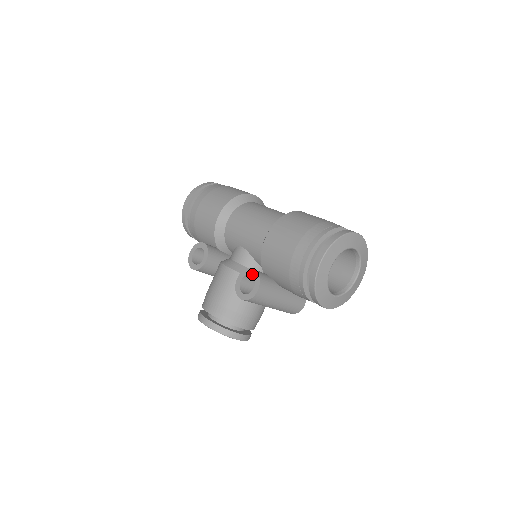
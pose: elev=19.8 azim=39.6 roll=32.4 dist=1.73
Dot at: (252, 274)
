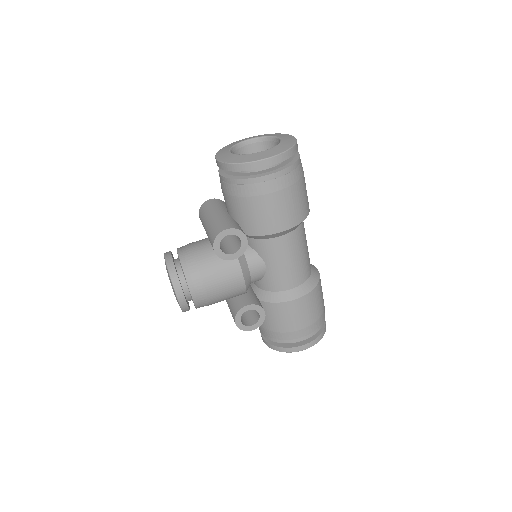
Dot at: (261, 315)
